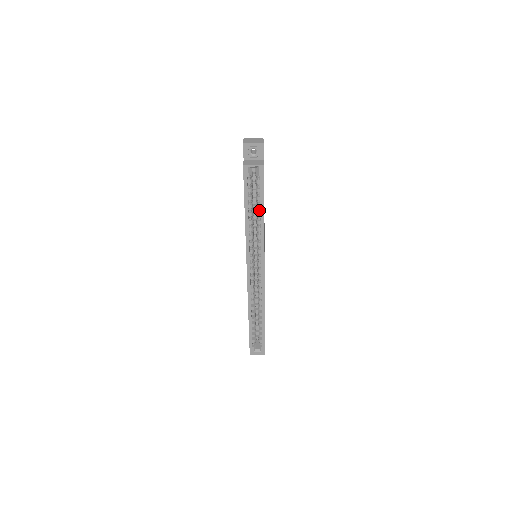
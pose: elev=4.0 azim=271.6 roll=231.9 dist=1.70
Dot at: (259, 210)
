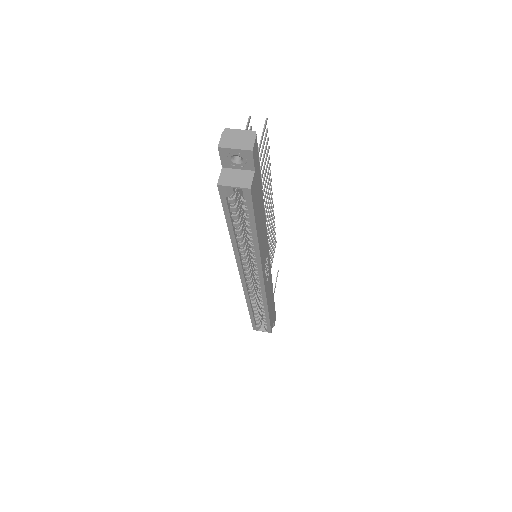
Dot at: (250, 229)
